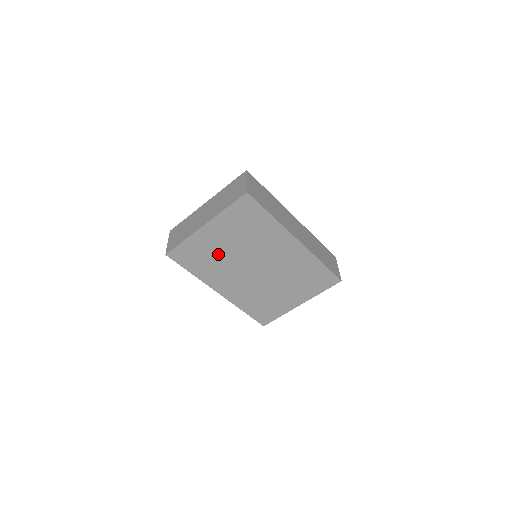
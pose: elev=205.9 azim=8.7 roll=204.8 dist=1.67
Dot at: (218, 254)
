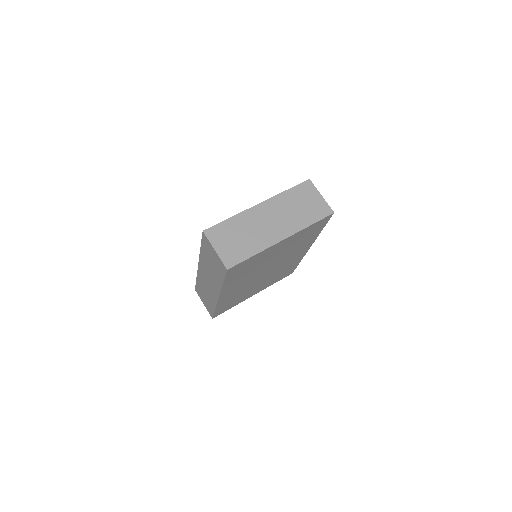
Dot at: (260, 264)
